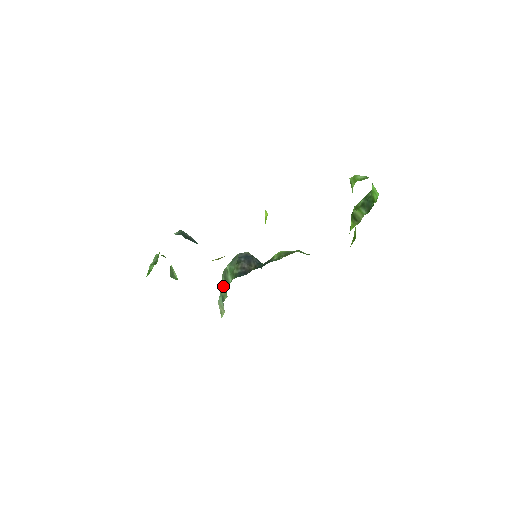
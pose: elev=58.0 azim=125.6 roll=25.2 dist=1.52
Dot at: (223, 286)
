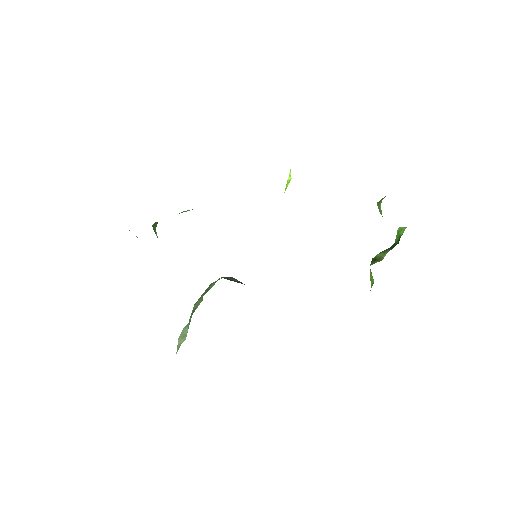
Dot at: (199, 299)
